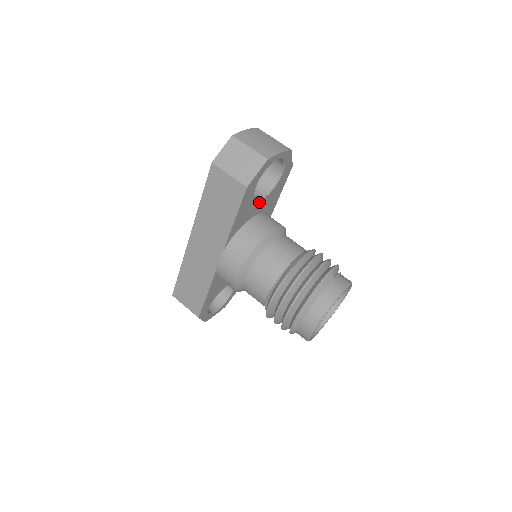
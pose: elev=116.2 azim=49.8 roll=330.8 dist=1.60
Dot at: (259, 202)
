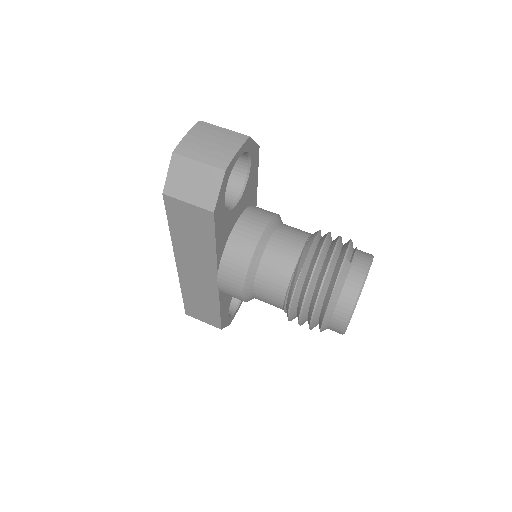
Dot at: (236, 207)
